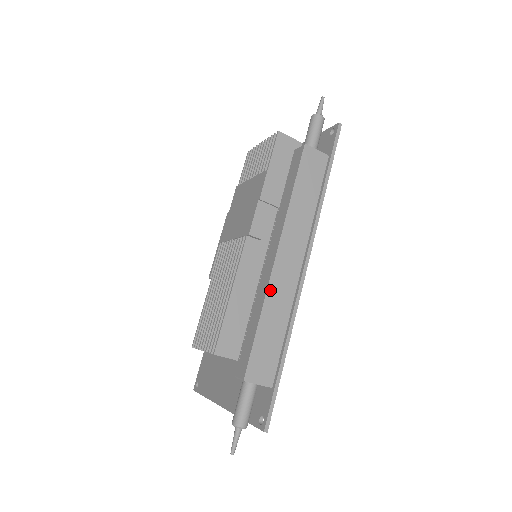
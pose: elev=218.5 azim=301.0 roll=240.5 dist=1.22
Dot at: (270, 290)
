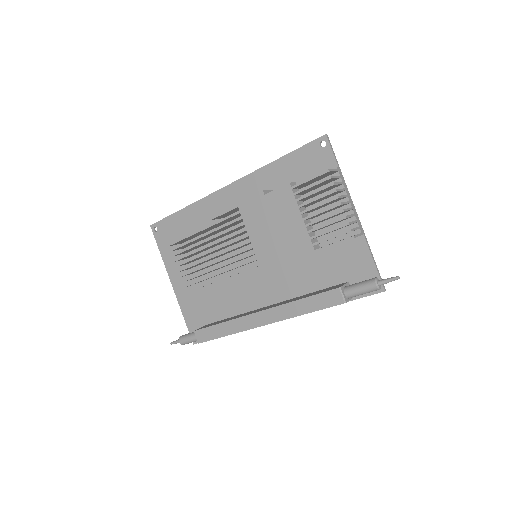
Dot at: (245, 330)
